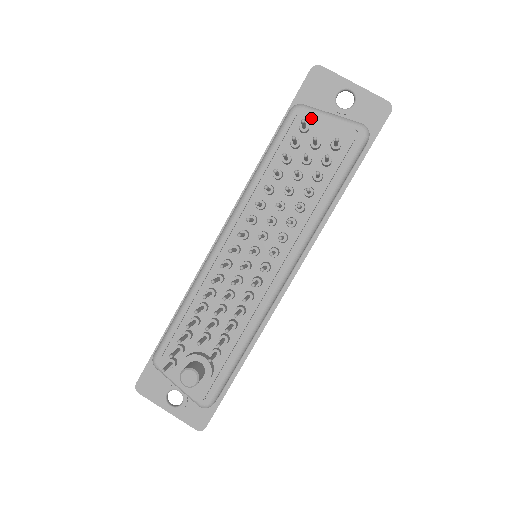
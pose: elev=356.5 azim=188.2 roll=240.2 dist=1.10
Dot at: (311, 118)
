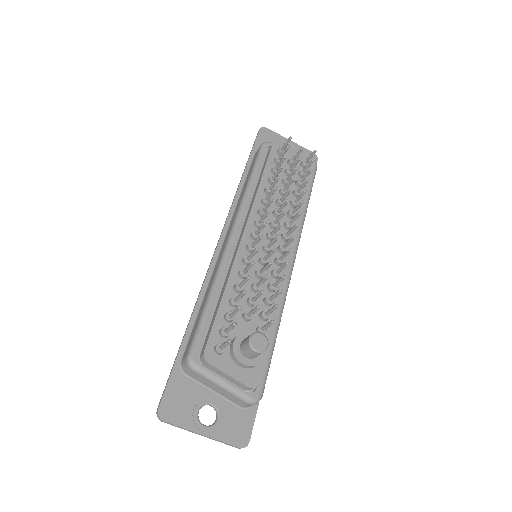
Dot at: occluded
